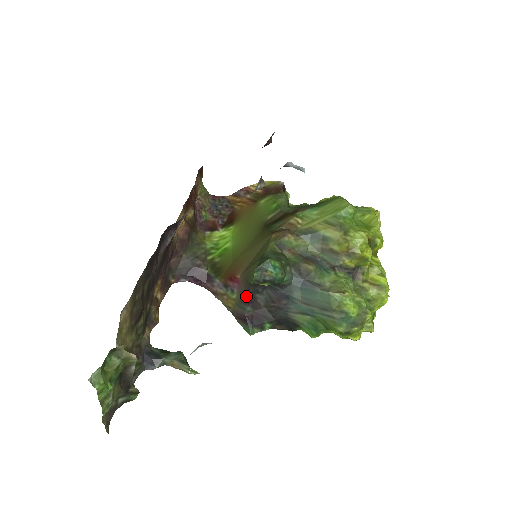
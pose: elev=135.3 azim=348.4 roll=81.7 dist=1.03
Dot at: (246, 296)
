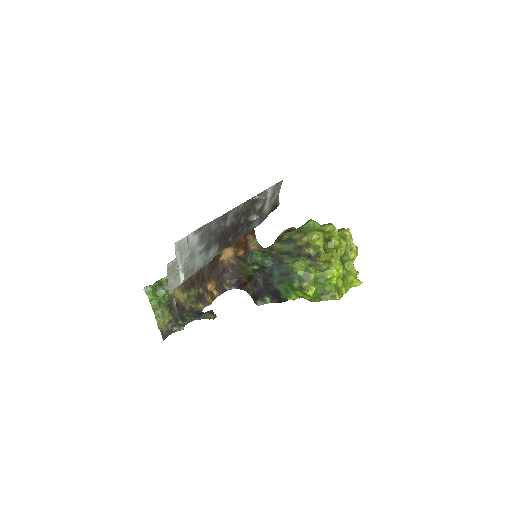
Dot at: occluded
